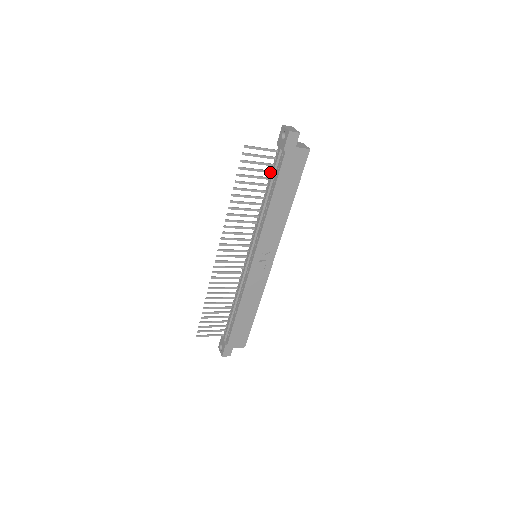
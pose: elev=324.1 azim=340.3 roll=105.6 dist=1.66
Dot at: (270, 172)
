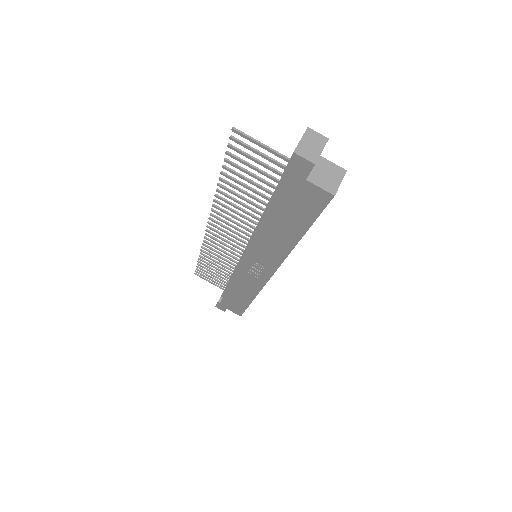
Dot at: (278, 182)
